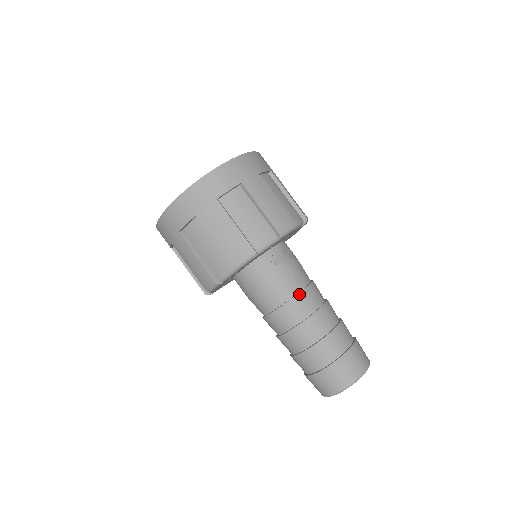
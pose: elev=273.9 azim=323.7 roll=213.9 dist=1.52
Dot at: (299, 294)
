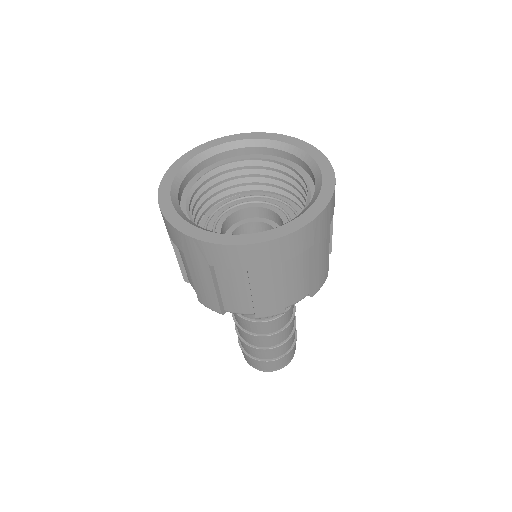
Dot at: (284, 315)
